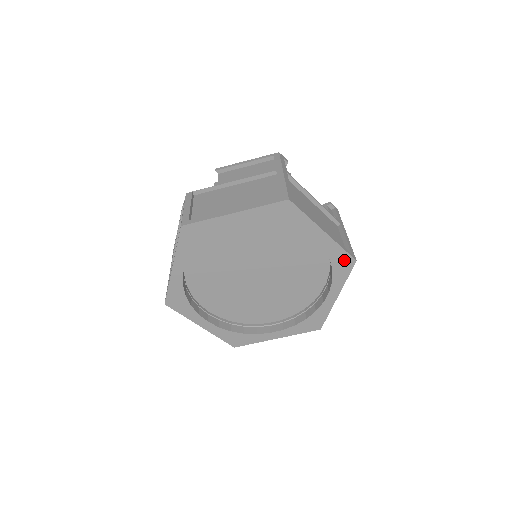
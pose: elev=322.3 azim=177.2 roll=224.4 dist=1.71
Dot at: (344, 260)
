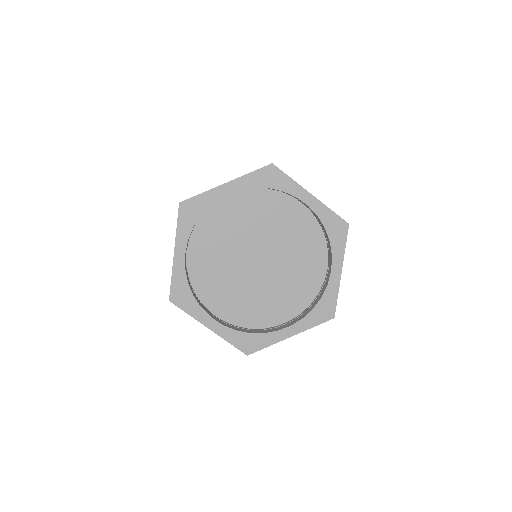
Dot at: (328, 308)
